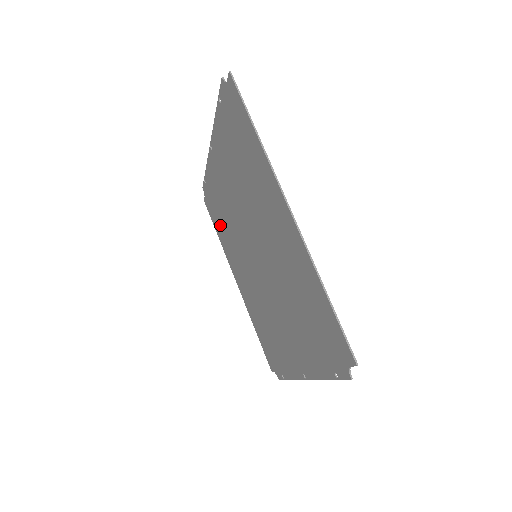
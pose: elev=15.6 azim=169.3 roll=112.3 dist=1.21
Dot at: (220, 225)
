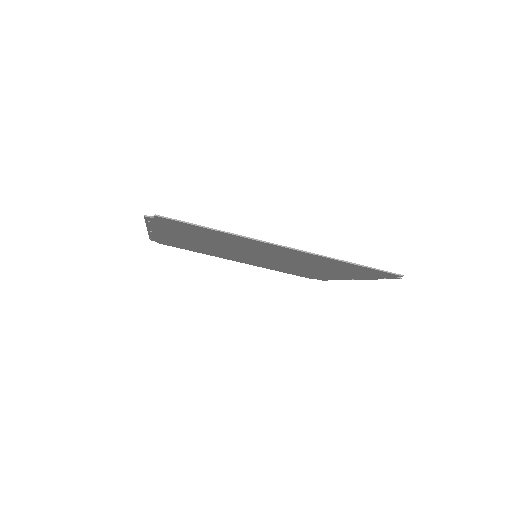
Dot at: (193, 249)
